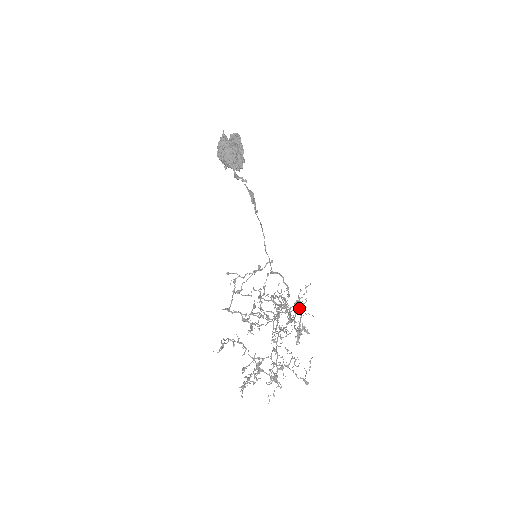
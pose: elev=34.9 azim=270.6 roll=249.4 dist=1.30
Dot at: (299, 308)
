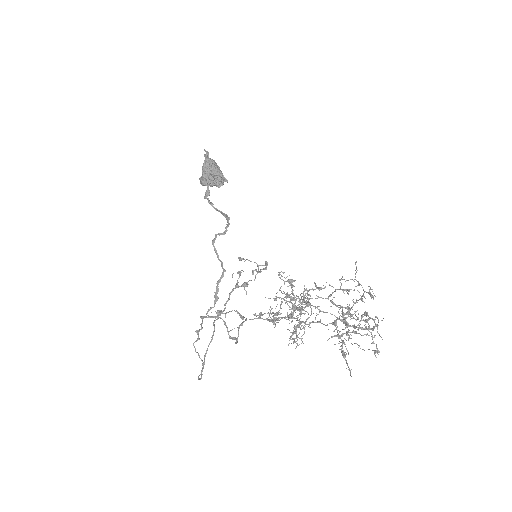
Dot at: occluded
